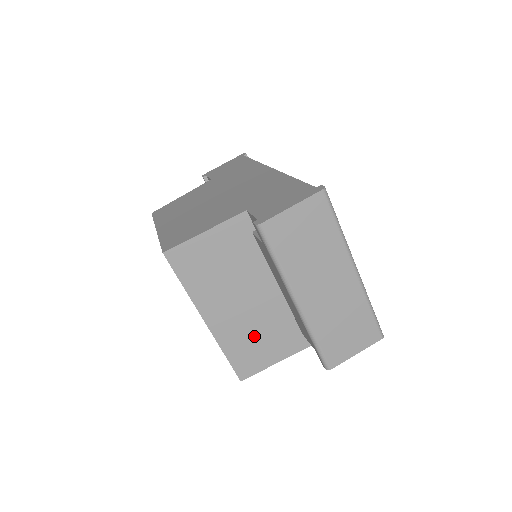
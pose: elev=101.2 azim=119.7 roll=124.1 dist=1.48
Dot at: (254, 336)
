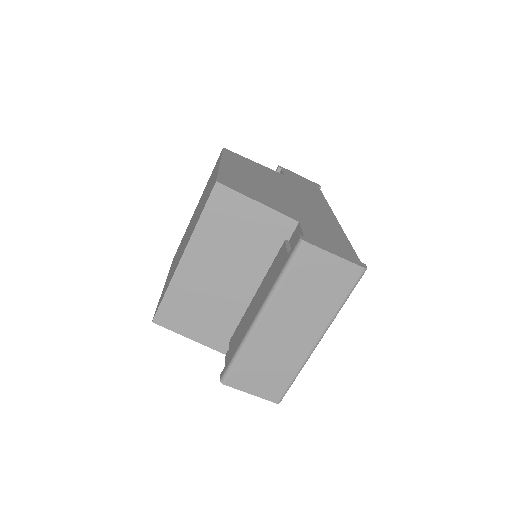
Dot at: (199, 304)
